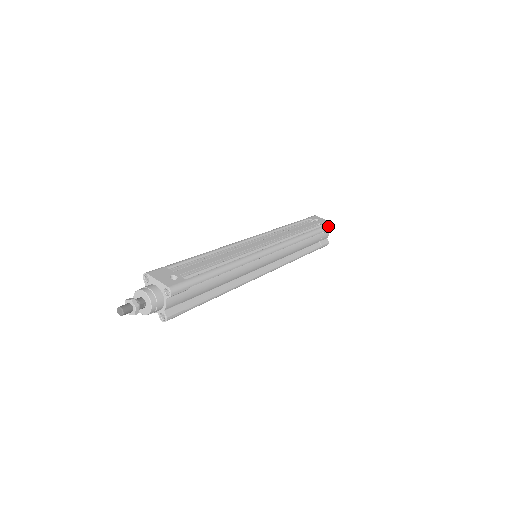
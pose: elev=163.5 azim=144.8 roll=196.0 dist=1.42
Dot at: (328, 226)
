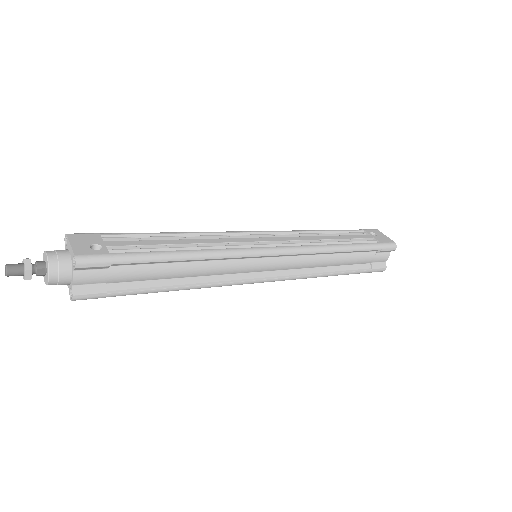
Dot at: (386, 244)
